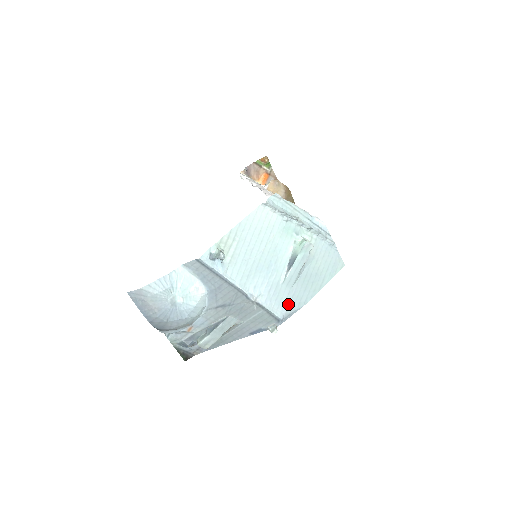
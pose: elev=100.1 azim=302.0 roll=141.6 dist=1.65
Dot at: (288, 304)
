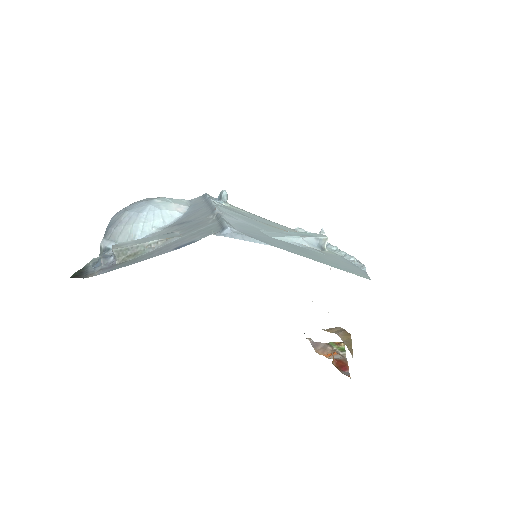
Dot at: (251, 234)
